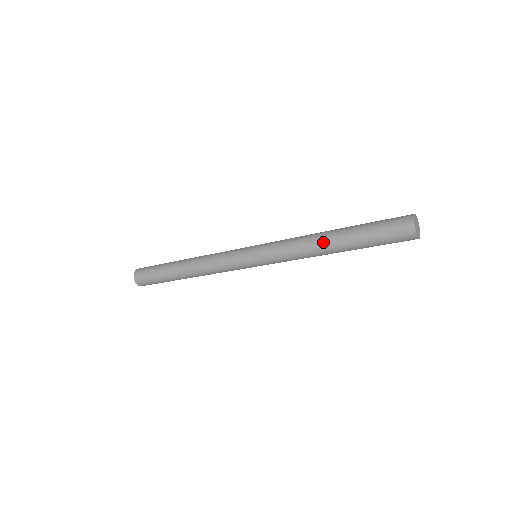
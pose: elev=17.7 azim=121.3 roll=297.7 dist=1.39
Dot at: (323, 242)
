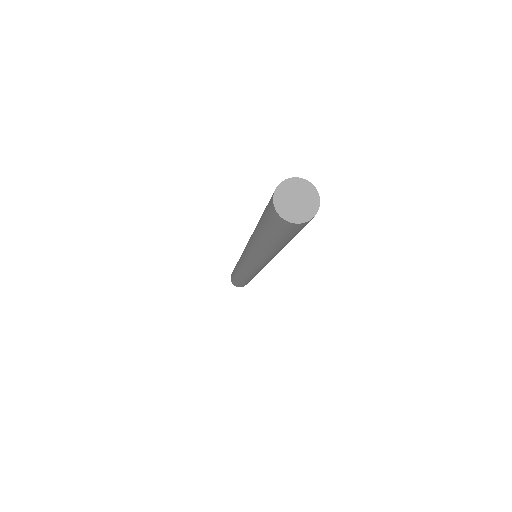
Dot at: (253, 239)
